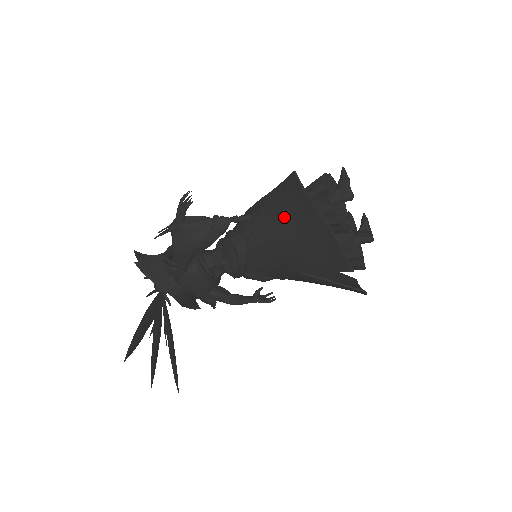
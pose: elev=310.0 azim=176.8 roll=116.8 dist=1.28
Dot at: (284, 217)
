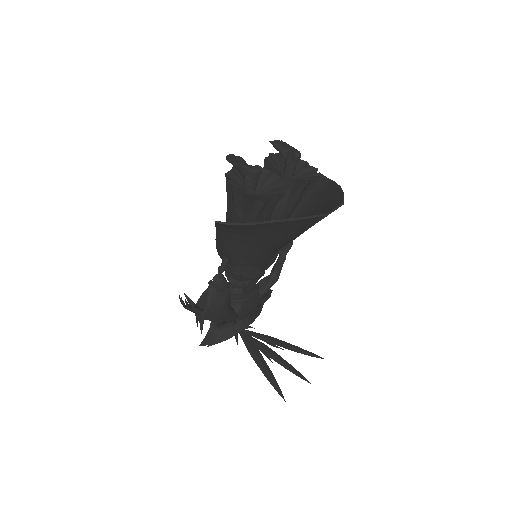
Dot at: (246, 240)
